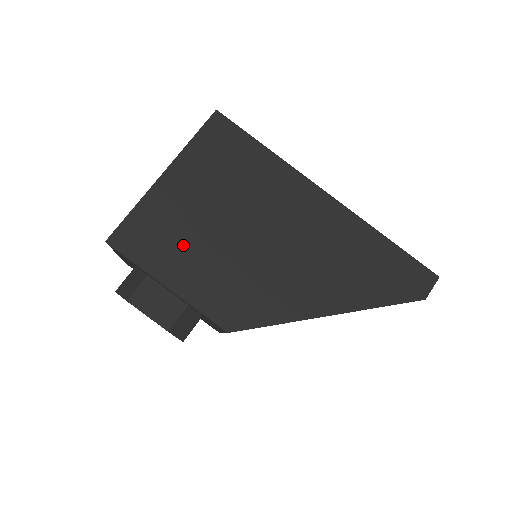
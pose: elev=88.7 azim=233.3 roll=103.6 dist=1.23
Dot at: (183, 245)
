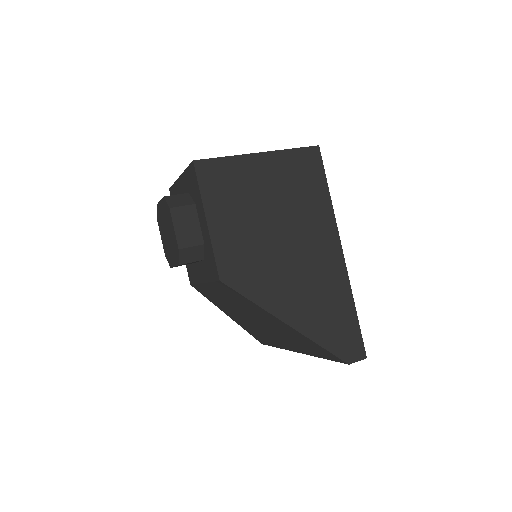
Dot at: (237, 204)
